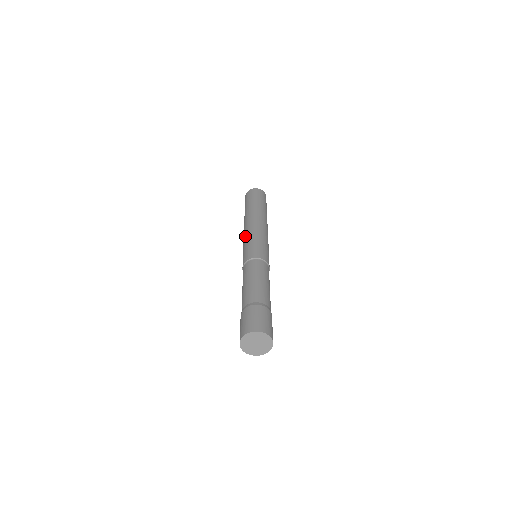
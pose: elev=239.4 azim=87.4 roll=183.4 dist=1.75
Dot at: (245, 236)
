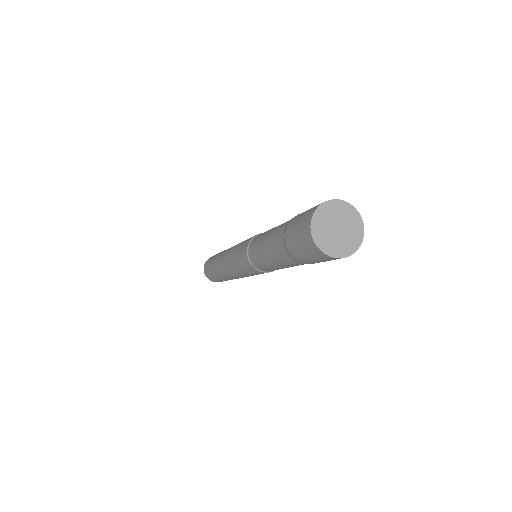
Dot at: (229, 263)
